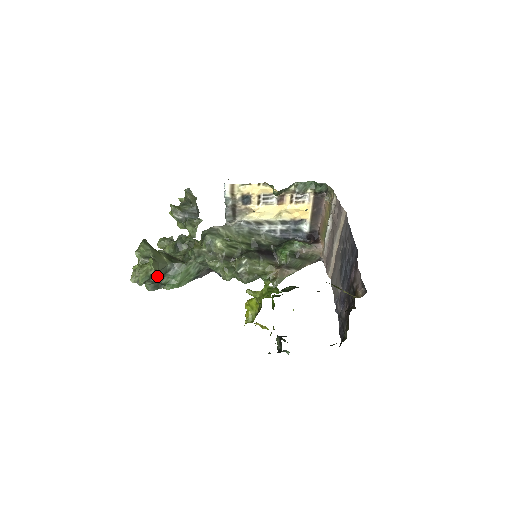
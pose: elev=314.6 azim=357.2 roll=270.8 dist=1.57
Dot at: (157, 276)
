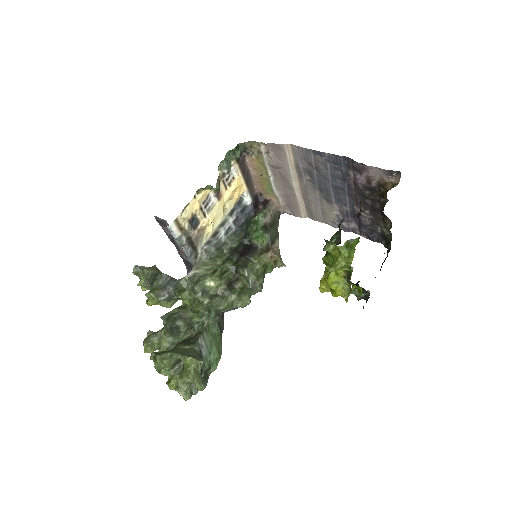
Dot at: (201, 368)
